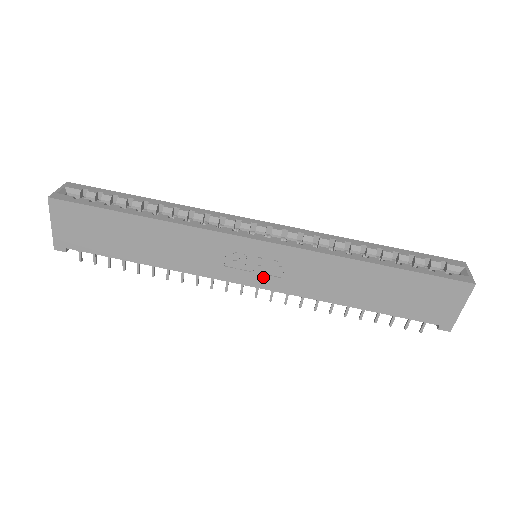
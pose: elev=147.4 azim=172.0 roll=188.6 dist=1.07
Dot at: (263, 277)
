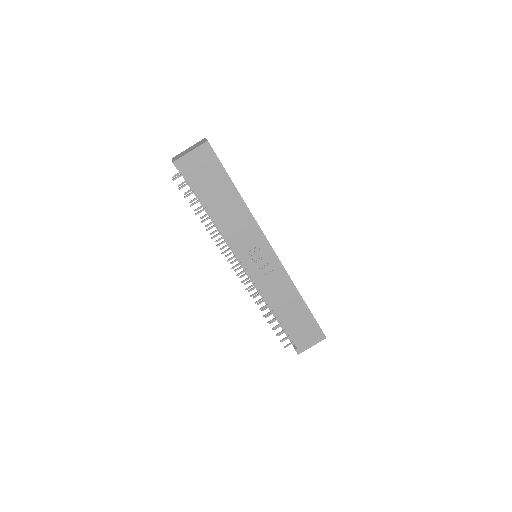
Dot at: (256, 269)
